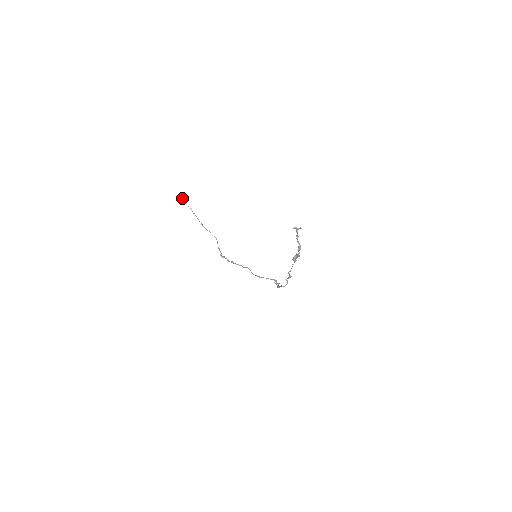
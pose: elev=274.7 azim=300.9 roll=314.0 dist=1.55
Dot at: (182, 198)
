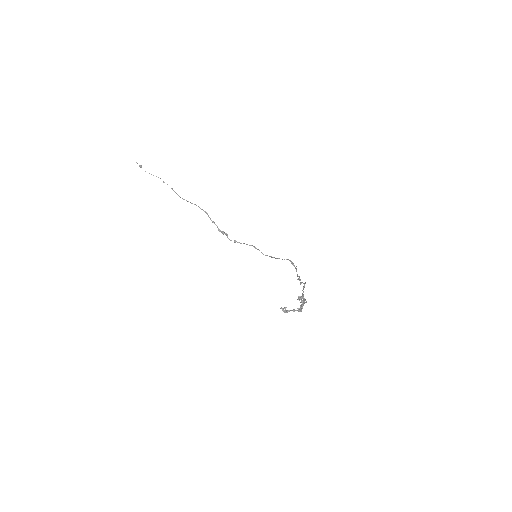
Dot at: (140, 167)
